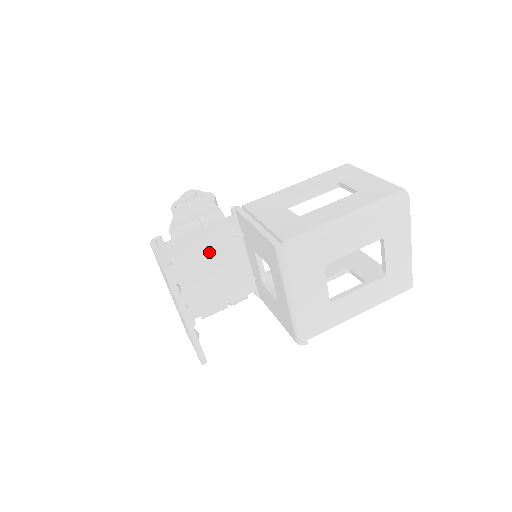
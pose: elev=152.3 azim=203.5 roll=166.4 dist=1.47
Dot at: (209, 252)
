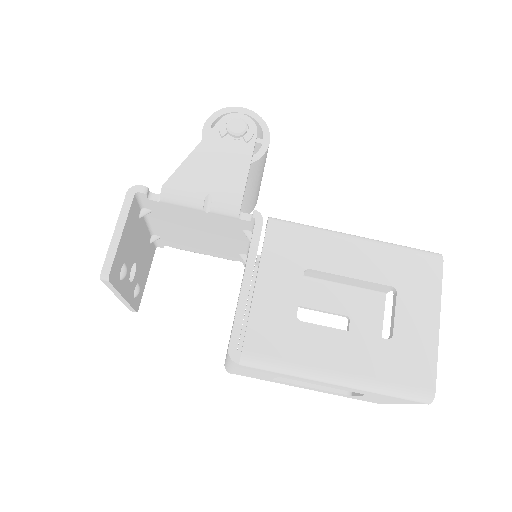
Dot at: (203, 225)
